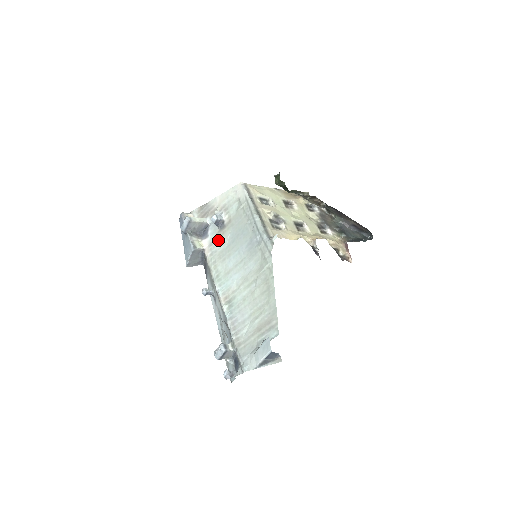
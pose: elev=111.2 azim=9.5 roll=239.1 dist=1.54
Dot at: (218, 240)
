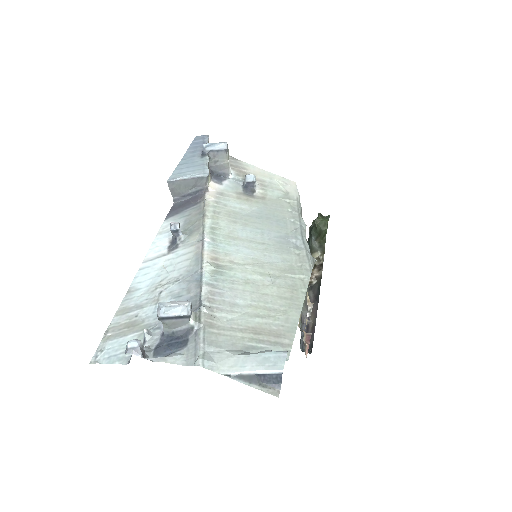
Dot at: (236, 199)
